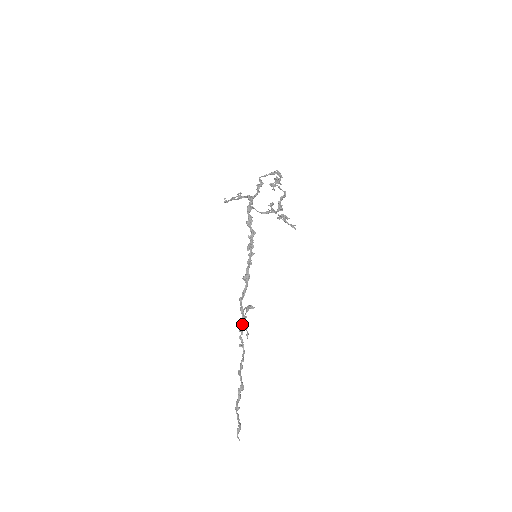
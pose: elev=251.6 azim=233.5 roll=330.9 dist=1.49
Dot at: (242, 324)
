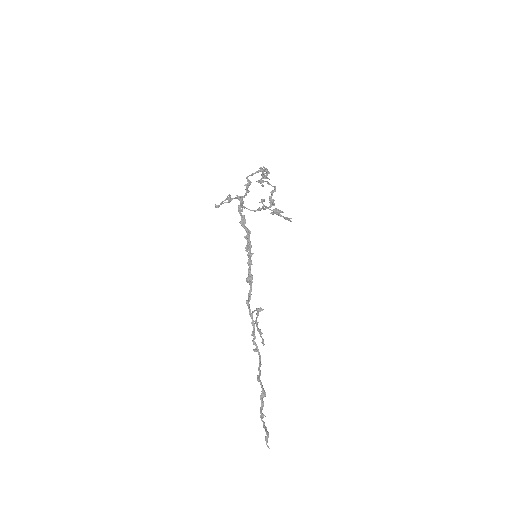
Dot at: (253, 328)
